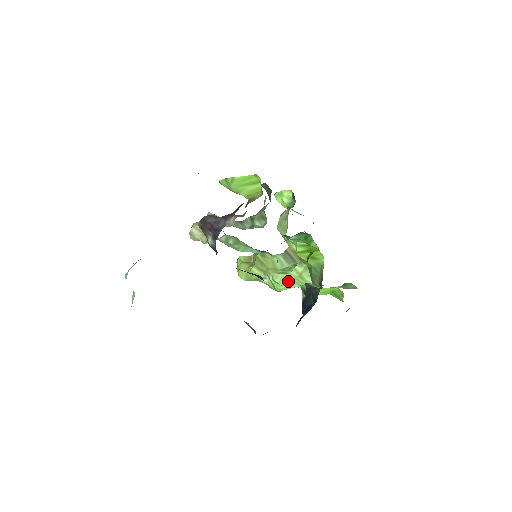
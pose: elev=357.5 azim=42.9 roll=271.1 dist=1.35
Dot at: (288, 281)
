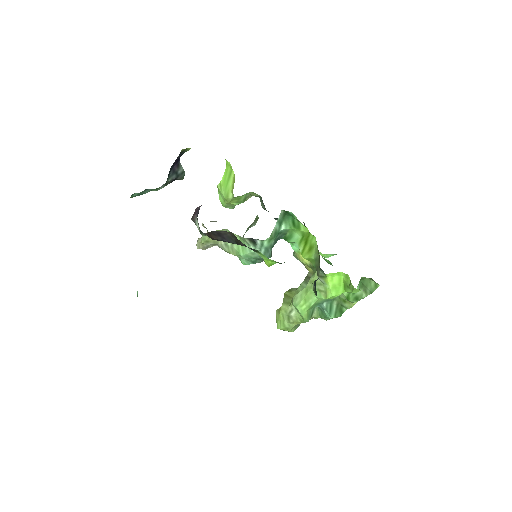
Dot at: (306, 296)
